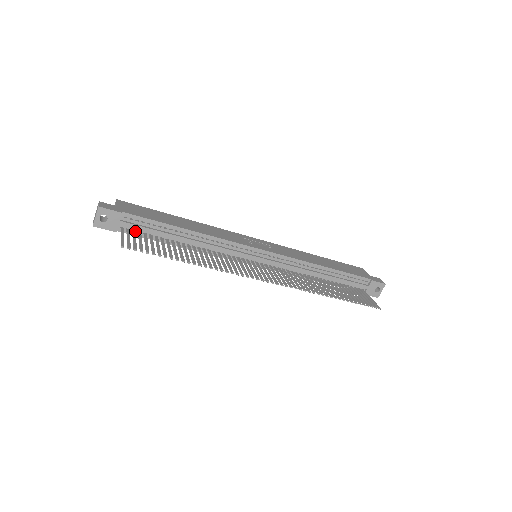
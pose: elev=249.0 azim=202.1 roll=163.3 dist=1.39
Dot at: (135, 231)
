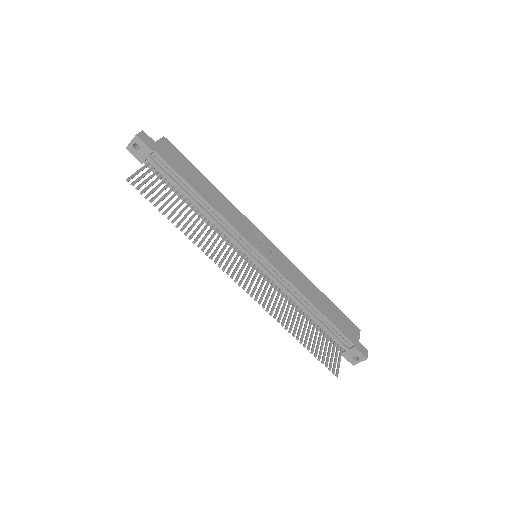
Dot at: (158, 172)
